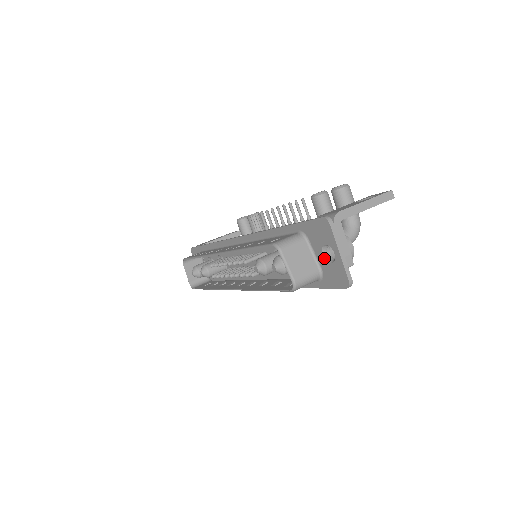
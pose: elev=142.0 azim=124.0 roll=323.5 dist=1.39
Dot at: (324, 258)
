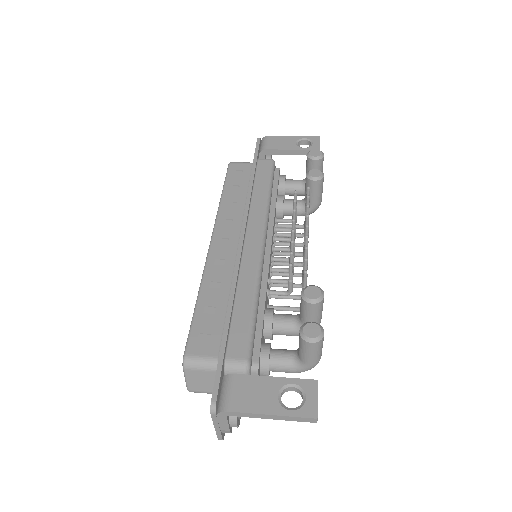
Dot at: occluded
